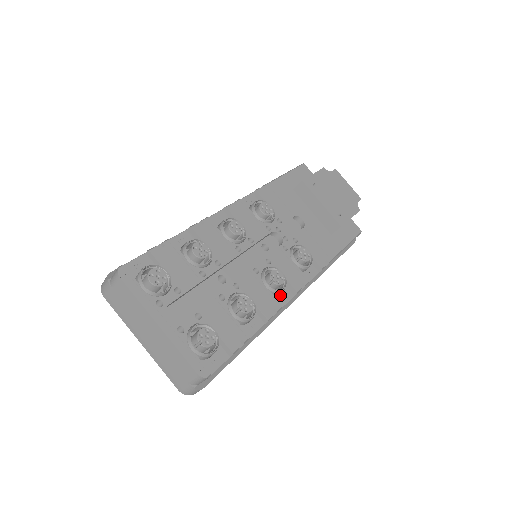
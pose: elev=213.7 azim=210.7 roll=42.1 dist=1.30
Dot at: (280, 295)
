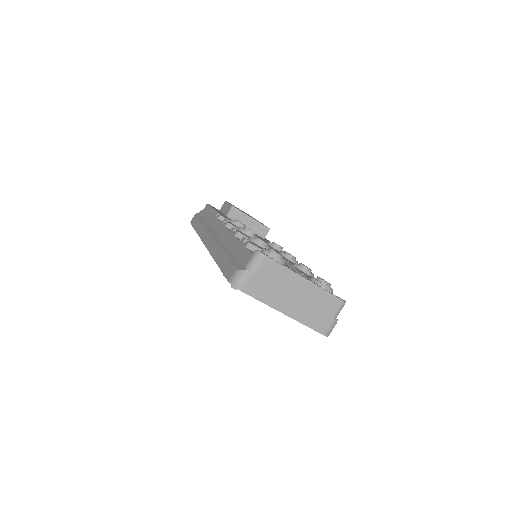
Dot at: occluded
